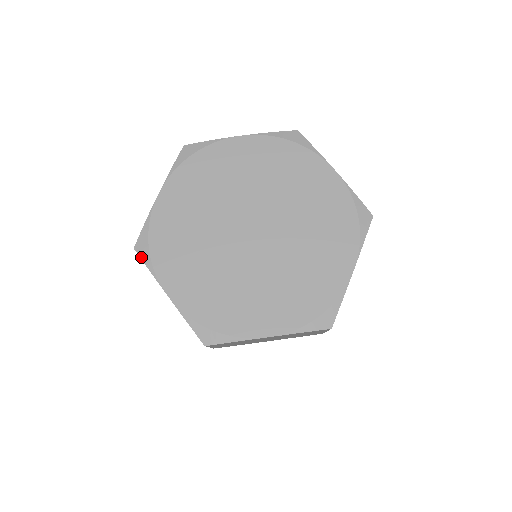
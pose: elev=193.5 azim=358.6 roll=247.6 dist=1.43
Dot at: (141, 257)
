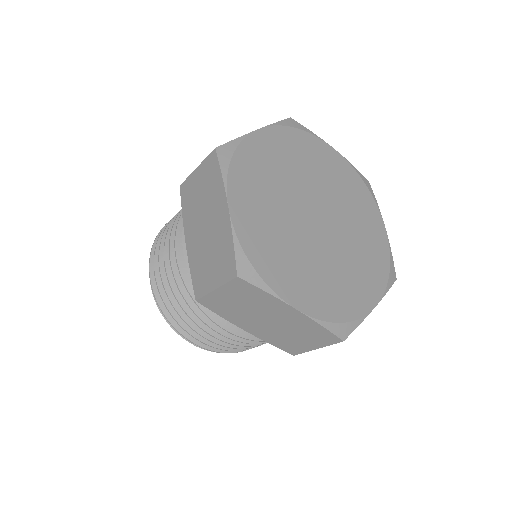
Dot at: (219, 159)
